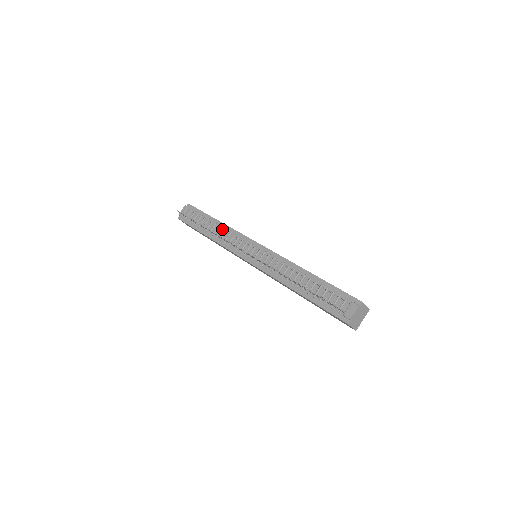
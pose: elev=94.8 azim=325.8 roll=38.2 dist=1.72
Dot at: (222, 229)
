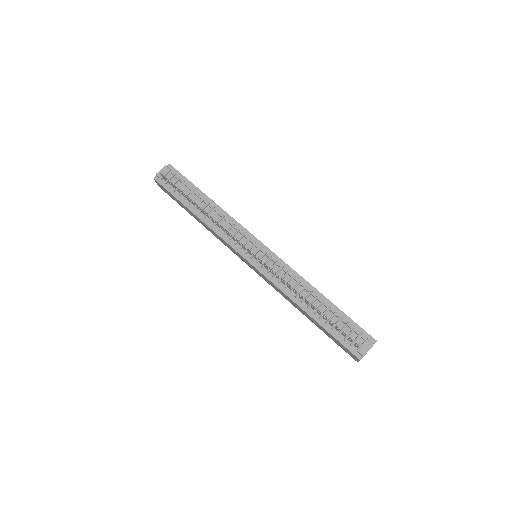
Dot at: (217, 213)
